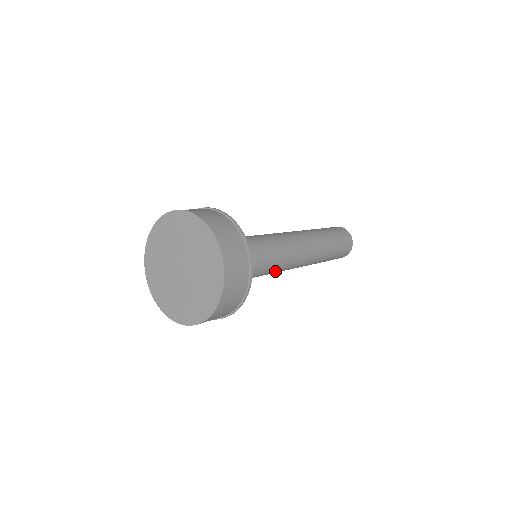
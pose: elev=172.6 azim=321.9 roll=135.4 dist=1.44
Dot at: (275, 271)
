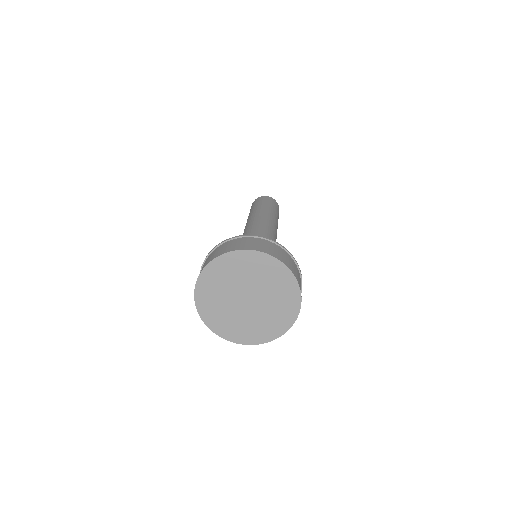
Dot at: occluded
